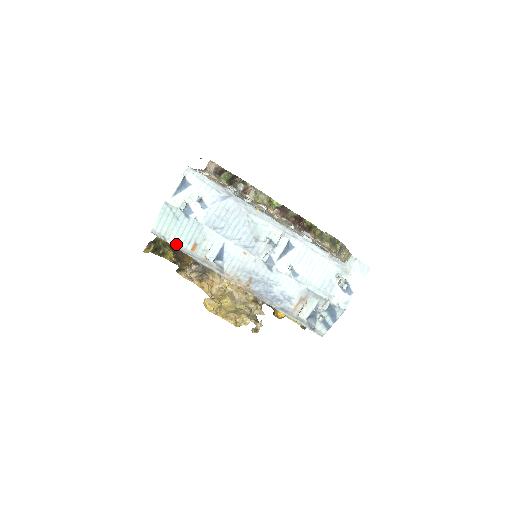
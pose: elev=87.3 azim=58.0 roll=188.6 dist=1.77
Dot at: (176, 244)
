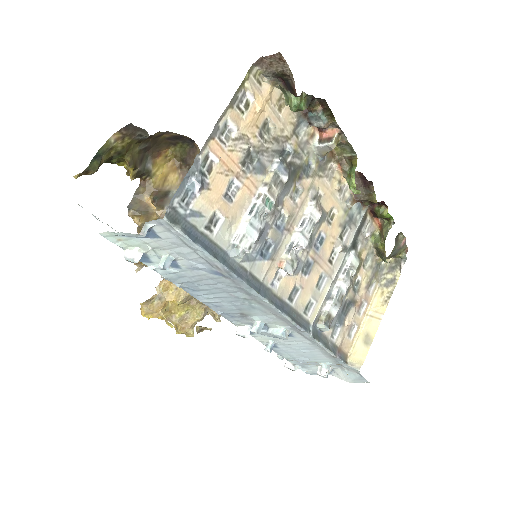
Dot at: occluded
